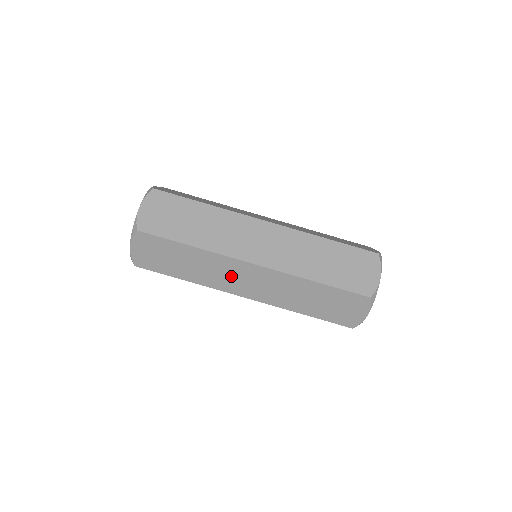
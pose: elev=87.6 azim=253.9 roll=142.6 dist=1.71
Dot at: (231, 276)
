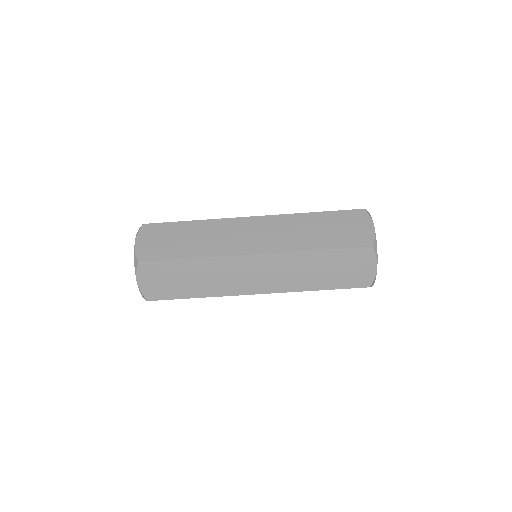
Dot at: occluded
